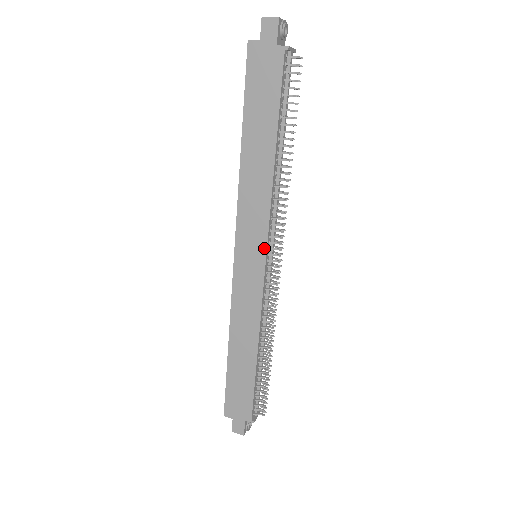
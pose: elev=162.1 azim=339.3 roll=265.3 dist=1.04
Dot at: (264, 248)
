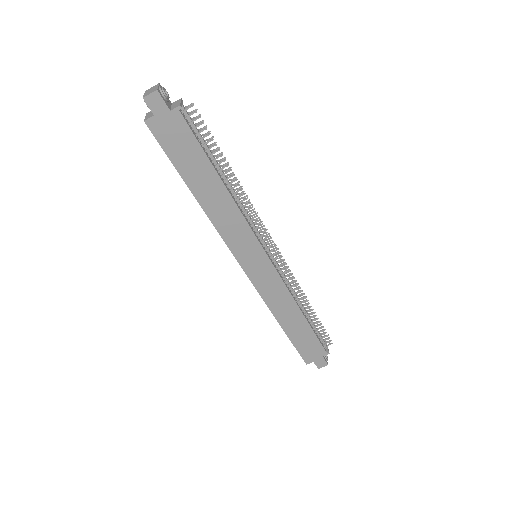
Dot at: (260, 249)
